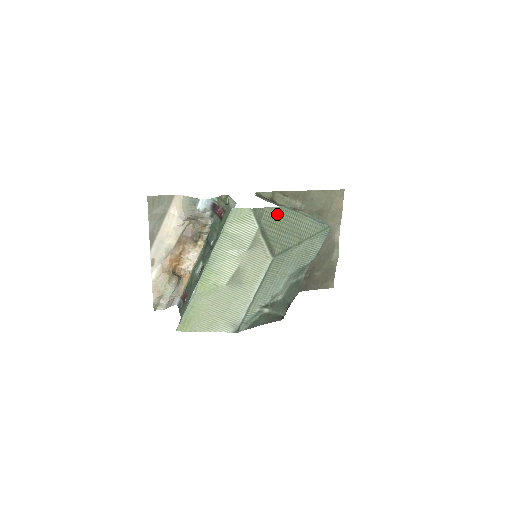
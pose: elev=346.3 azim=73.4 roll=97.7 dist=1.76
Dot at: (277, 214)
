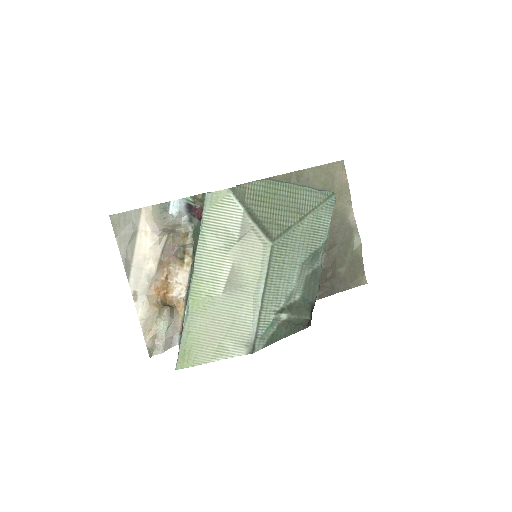
Dot at: (263, 189)
